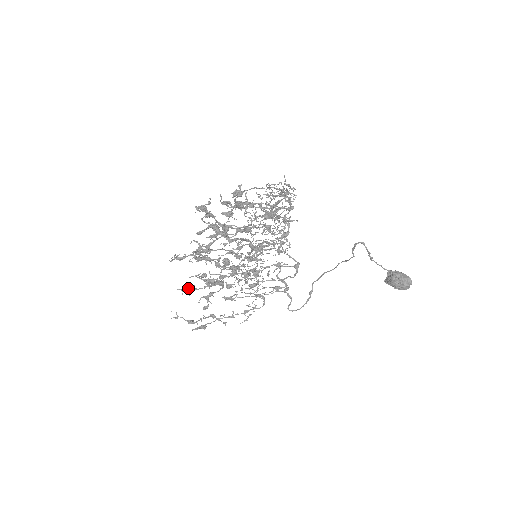
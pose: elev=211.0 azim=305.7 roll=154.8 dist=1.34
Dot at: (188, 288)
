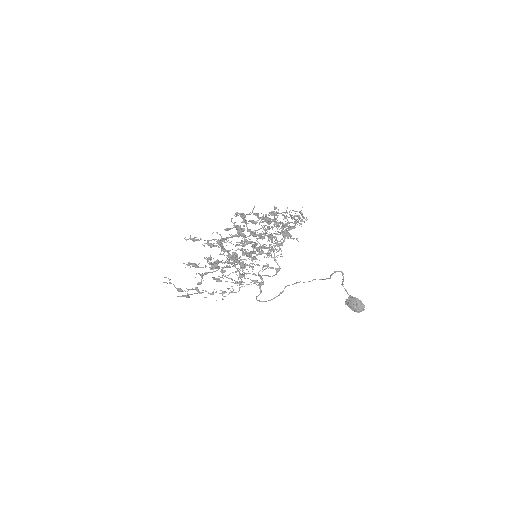
Dot at: (192, 264)
